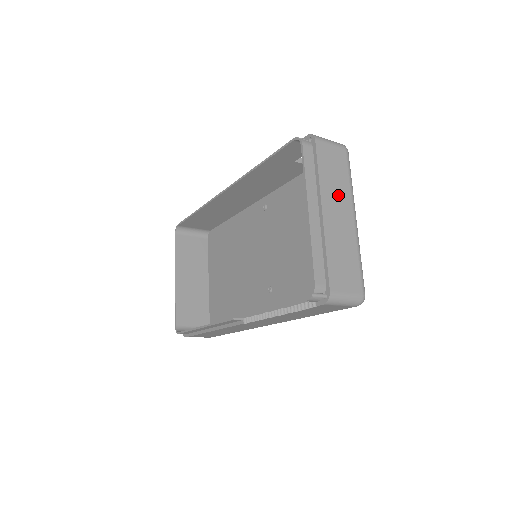
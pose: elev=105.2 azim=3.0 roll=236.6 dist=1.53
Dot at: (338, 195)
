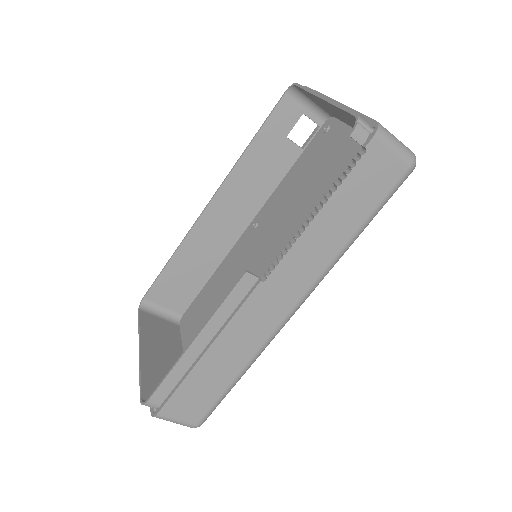
Dot at: occluded
